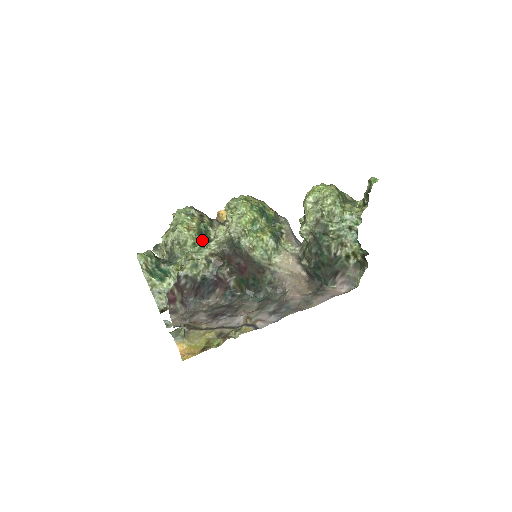
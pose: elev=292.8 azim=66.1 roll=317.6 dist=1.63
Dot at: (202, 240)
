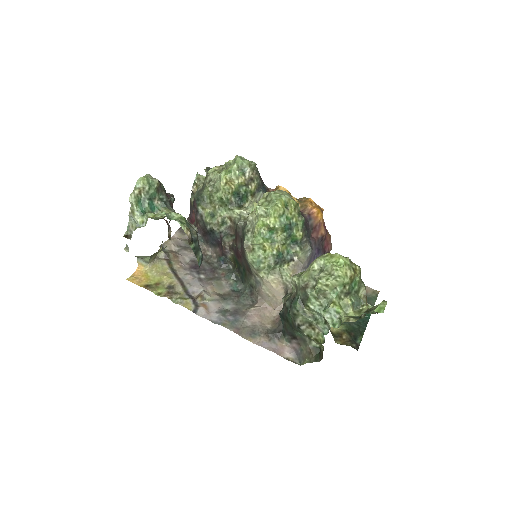
Dot at: (234, 200)
